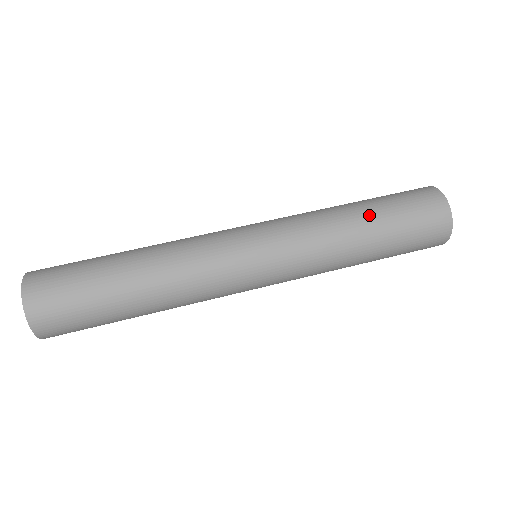
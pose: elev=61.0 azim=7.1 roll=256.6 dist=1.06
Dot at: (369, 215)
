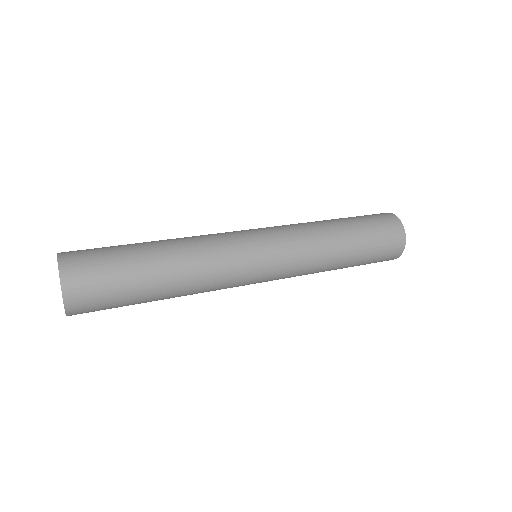
Dot at: (350, 236)
